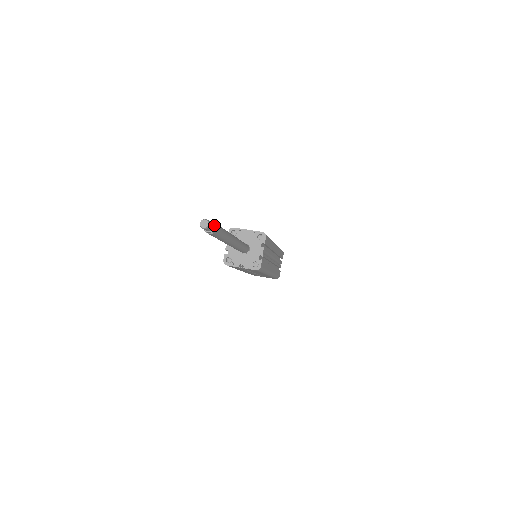
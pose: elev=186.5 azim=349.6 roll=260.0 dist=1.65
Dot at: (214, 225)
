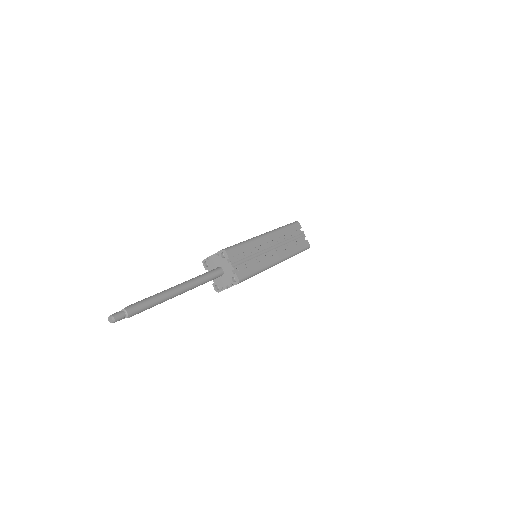
Dot at: (124, 311)
